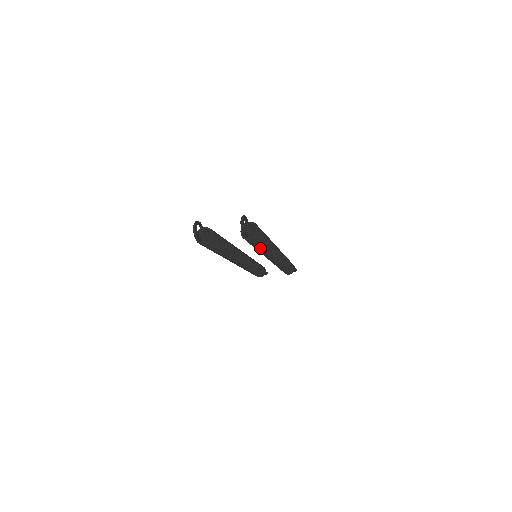
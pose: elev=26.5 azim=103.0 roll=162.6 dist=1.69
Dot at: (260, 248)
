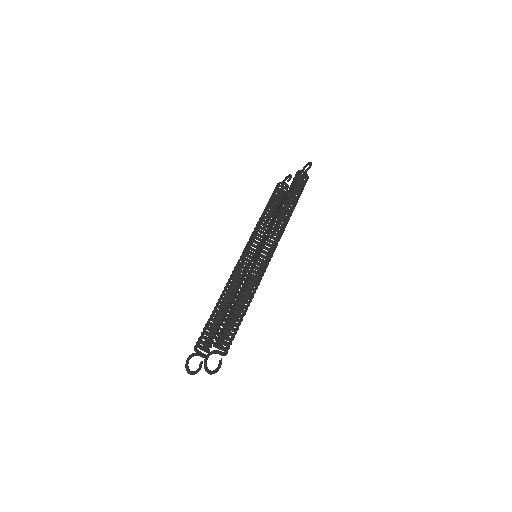
Dot at: occluded
